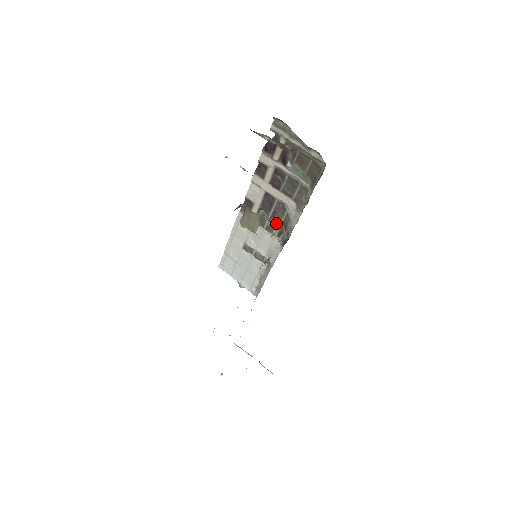
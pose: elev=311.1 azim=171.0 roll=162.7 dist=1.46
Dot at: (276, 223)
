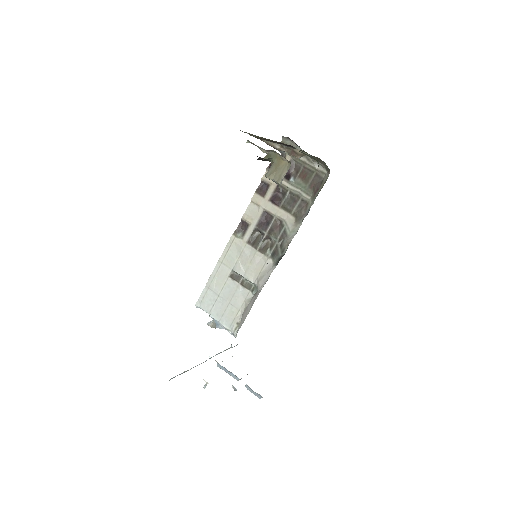
Dot at: (270, 244)
